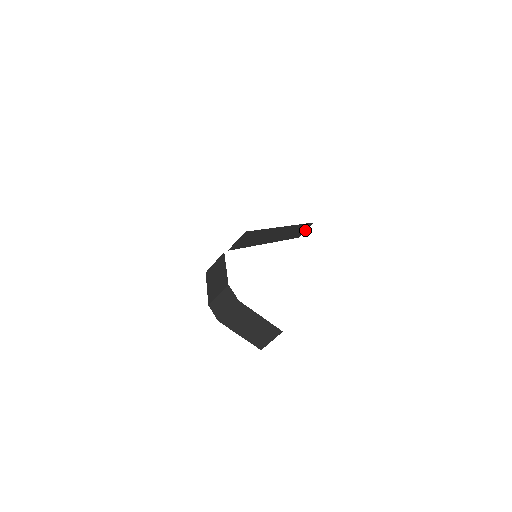
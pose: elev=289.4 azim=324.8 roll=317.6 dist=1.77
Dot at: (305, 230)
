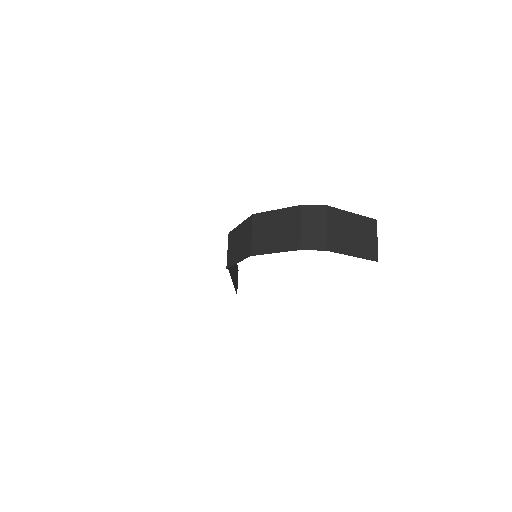
Dot at: (237, 283)
